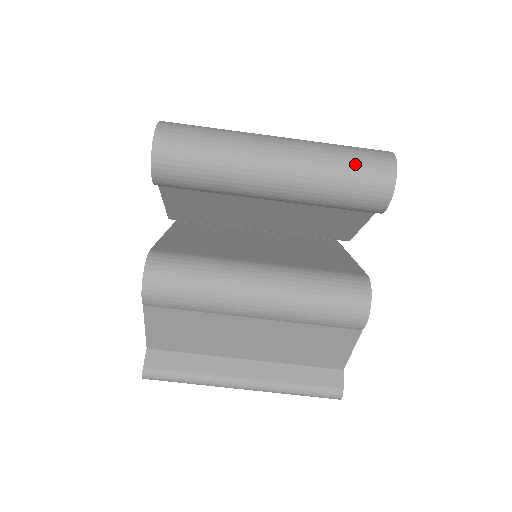
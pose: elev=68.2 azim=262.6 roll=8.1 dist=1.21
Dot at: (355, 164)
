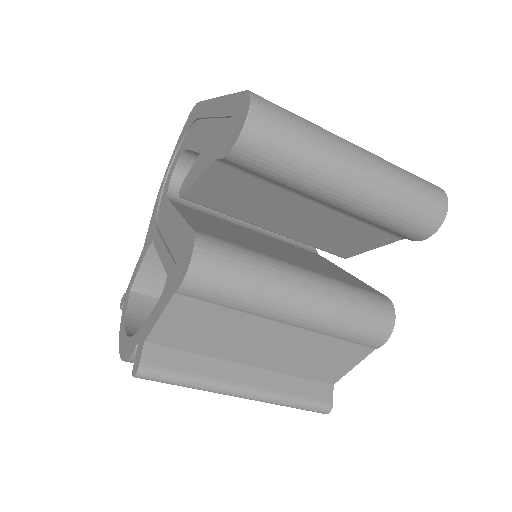
Dot at: (419, 191)
